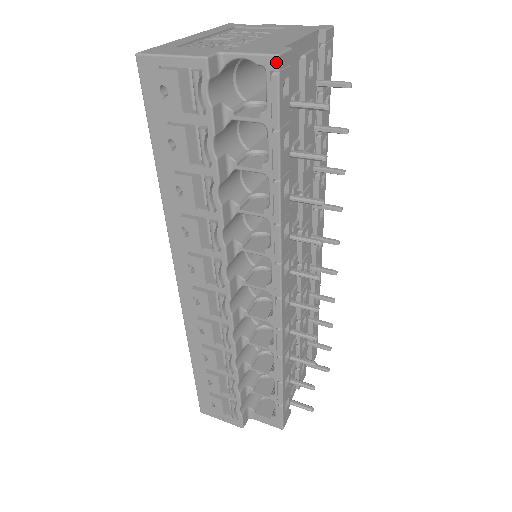
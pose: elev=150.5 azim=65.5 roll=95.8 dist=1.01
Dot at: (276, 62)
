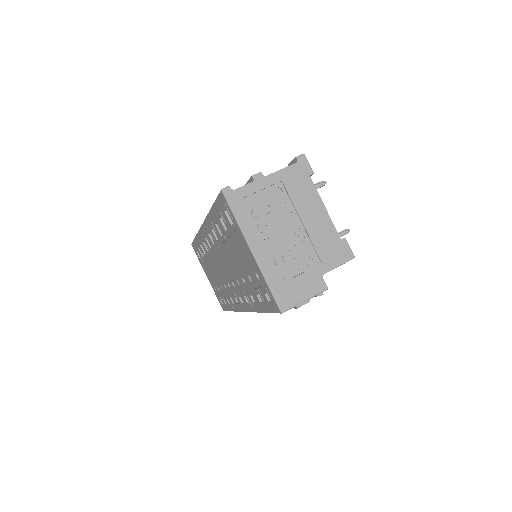
Dot at: occluded
